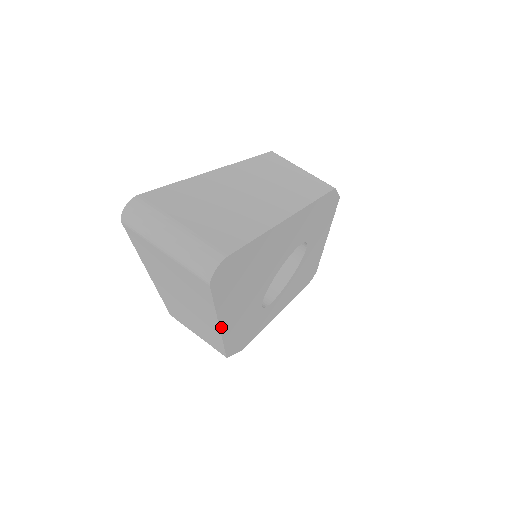
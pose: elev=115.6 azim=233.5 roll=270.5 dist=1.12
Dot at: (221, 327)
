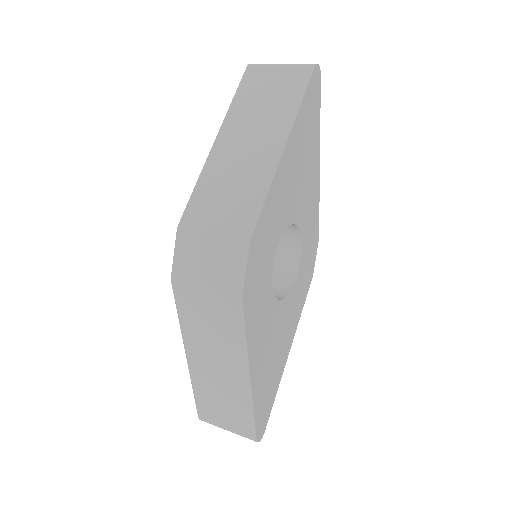
Dot at: (286, 145)
